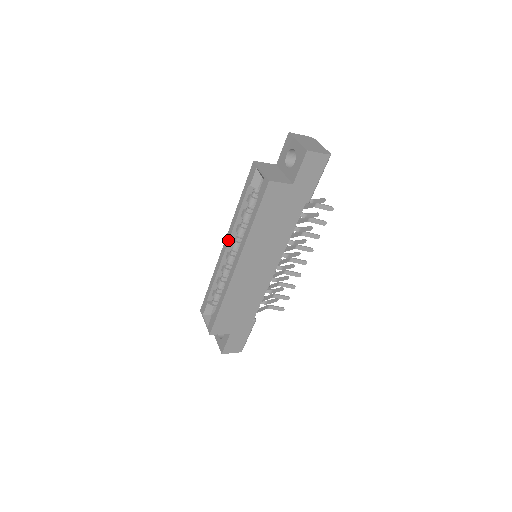
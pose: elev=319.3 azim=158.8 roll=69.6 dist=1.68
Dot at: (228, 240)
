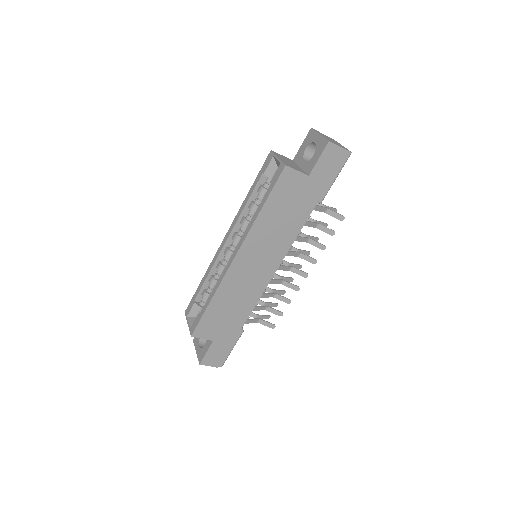
Dot at: (230, 233)
